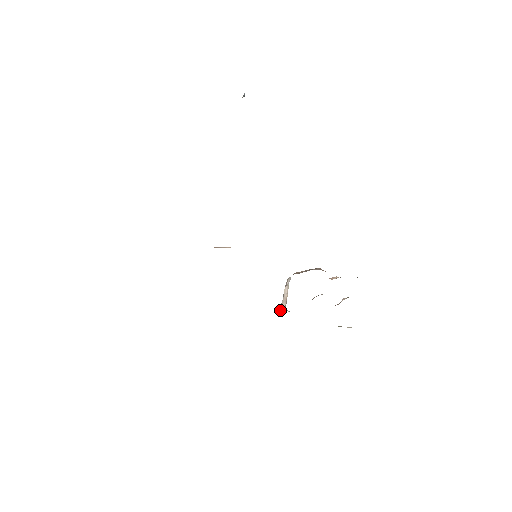
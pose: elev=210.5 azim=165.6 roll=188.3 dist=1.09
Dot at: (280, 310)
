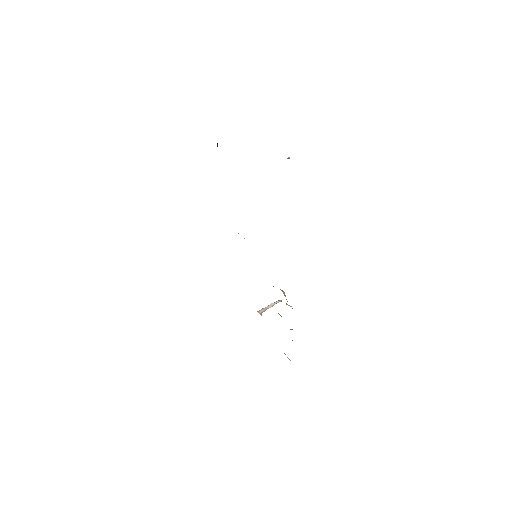
Dot at: (257, 311)
